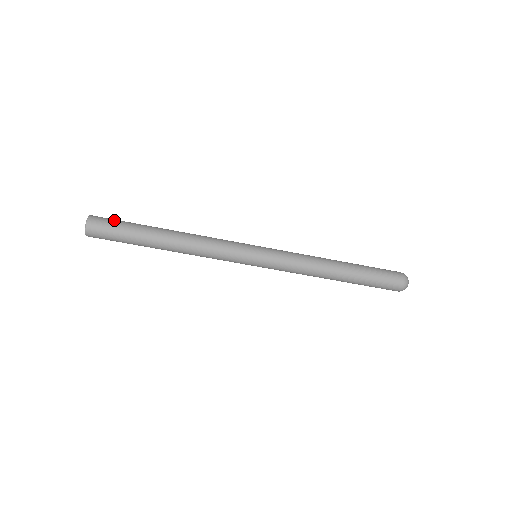
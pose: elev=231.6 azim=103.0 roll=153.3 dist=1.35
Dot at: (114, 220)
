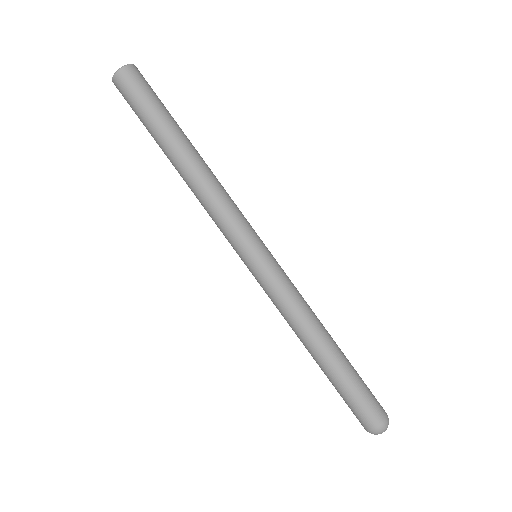
Dot at: (155, 93)
